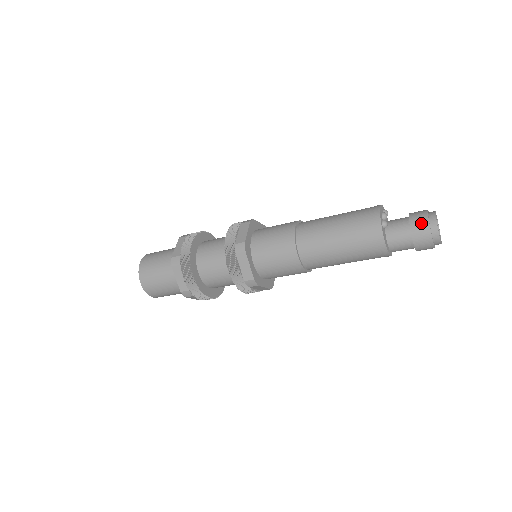
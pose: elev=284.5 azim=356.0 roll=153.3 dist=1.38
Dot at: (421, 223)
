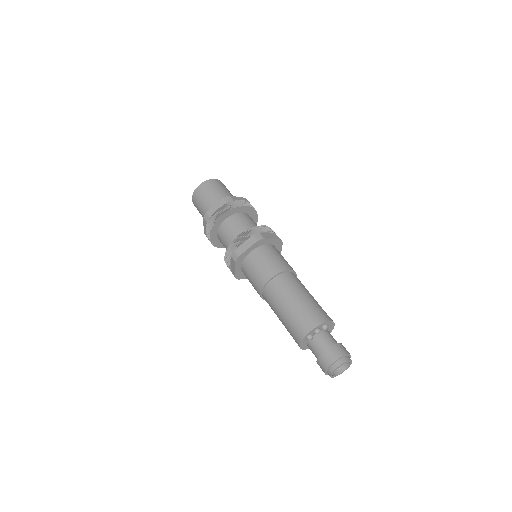
Dot at: (326, 361)
